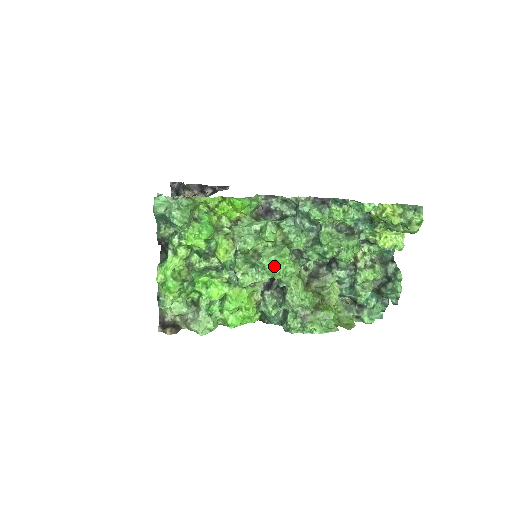
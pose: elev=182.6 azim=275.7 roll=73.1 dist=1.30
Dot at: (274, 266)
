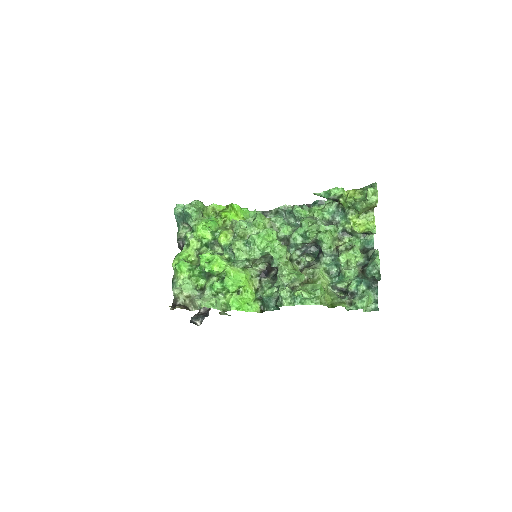
Dot at: (262, 240)
